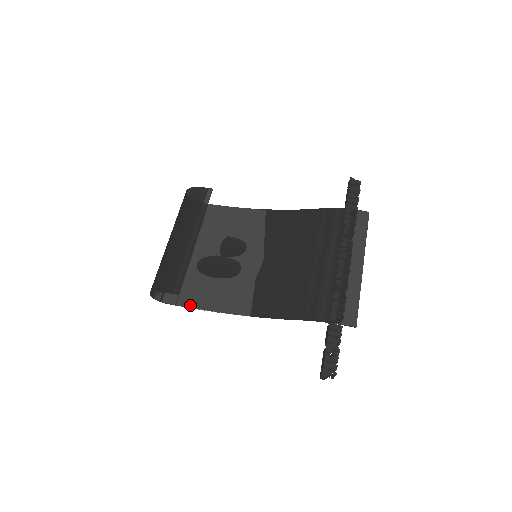
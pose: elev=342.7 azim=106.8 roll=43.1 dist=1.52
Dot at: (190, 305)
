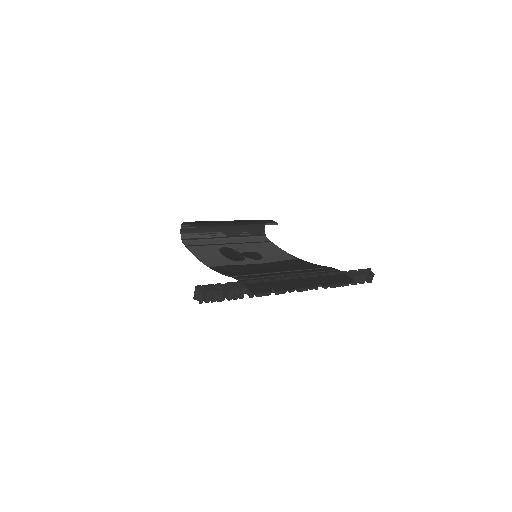
Dot at: (192, 250)
